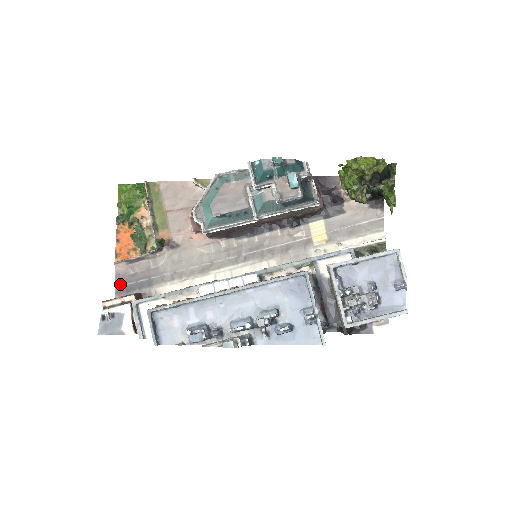
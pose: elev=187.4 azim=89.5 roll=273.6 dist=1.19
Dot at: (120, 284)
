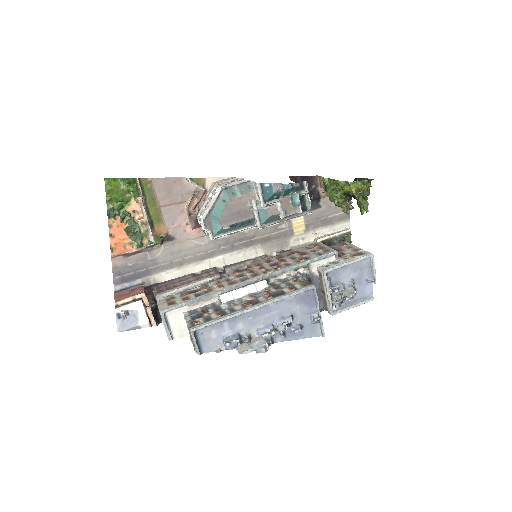
Dot at: (118, 275)
